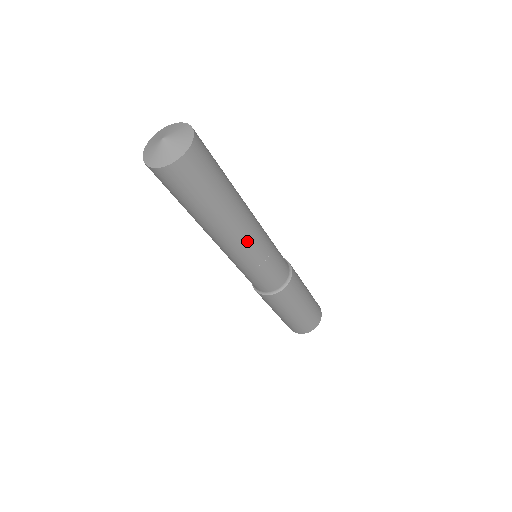
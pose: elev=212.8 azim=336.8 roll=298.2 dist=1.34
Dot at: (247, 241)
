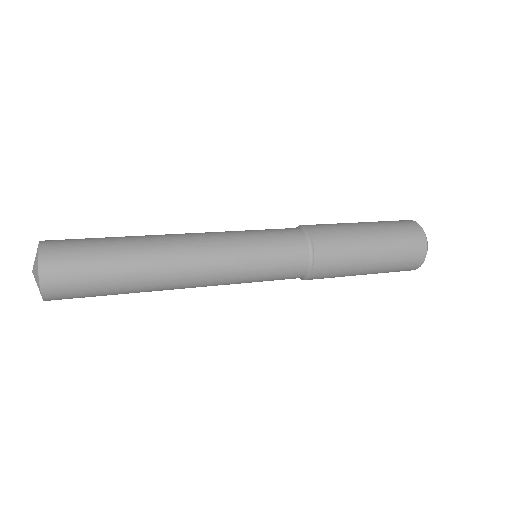
Dot at: (202, 277)
